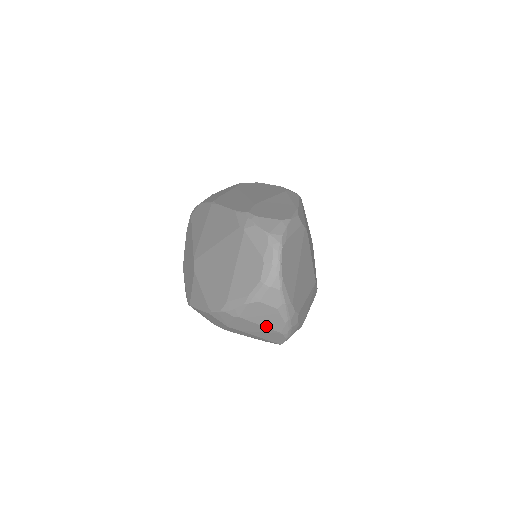
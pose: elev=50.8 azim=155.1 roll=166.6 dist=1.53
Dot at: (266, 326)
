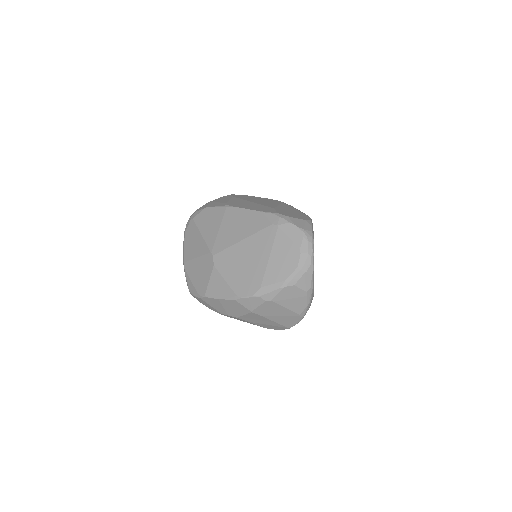
Dot at: (290, 309)
